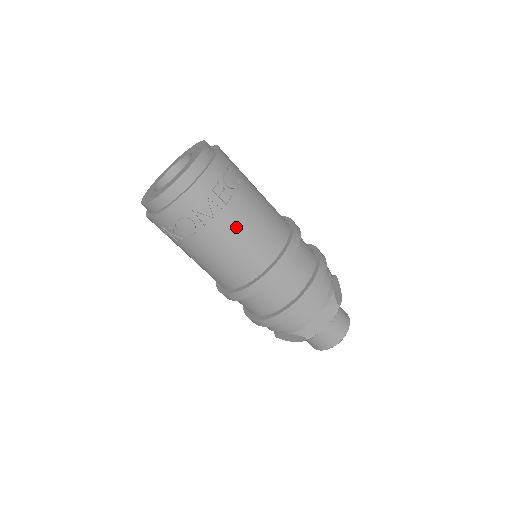
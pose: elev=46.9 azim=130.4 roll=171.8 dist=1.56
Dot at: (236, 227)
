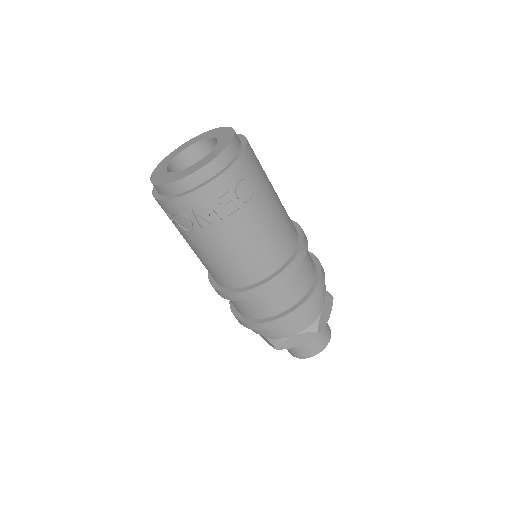
Dot at: (234, 239)
